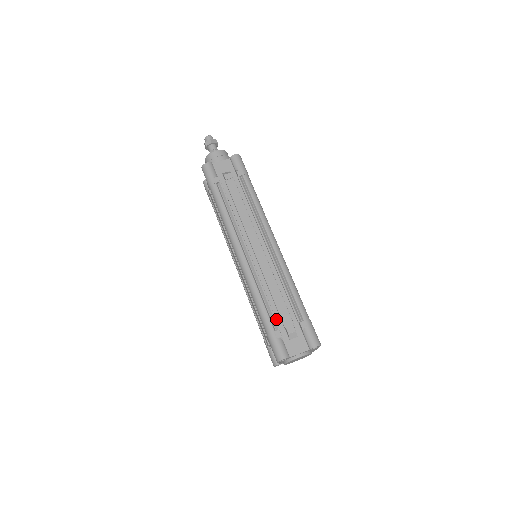
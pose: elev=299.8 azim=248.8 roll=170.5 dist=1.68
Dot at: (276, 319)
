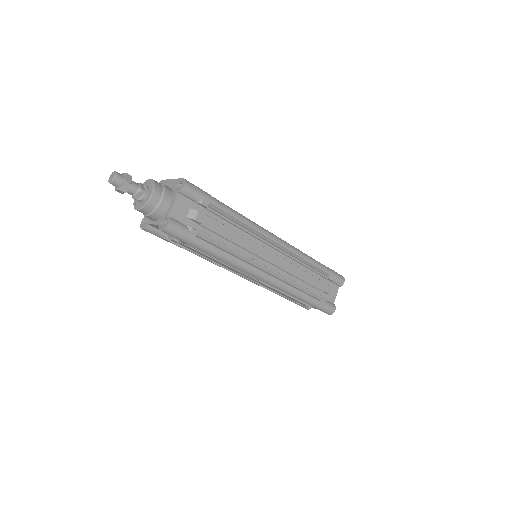
Dot at: (313, 292)
